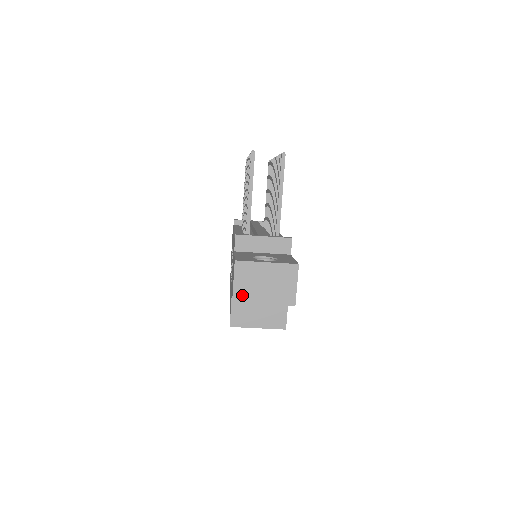
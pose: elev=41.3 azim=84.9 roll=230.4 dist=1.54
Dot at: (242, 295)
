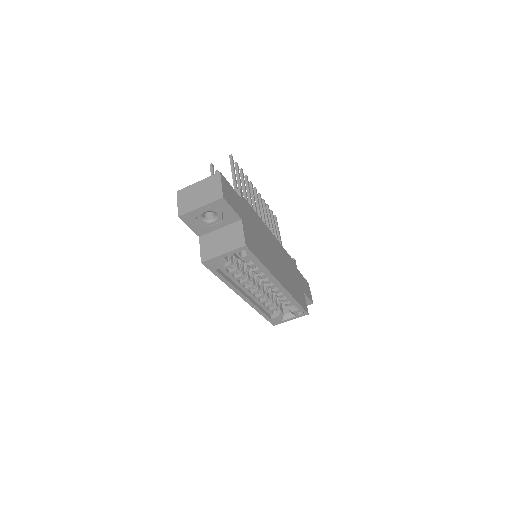
Dot at: (184, 209)
